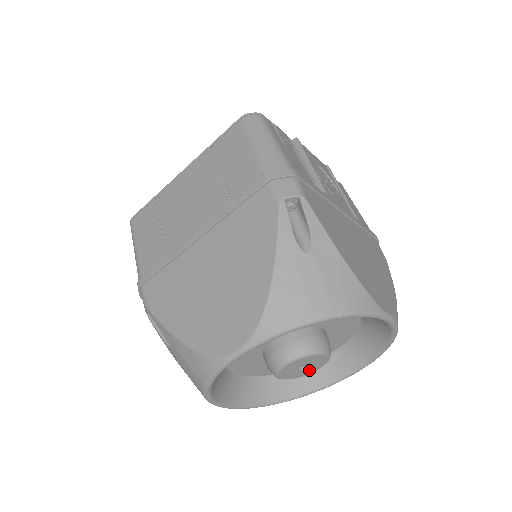
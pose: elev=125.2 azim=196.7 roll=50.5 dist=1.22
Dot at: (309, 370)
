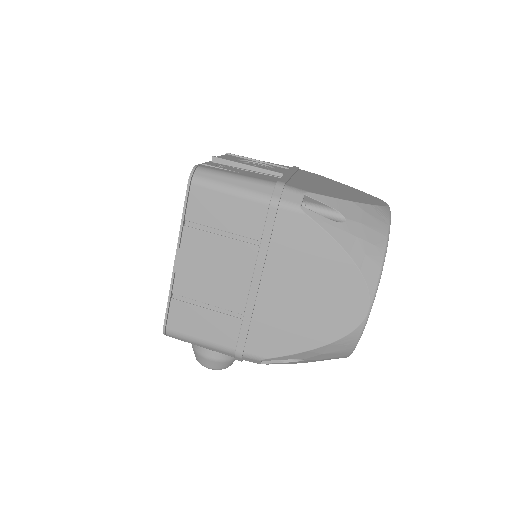
Dot at: occluded
